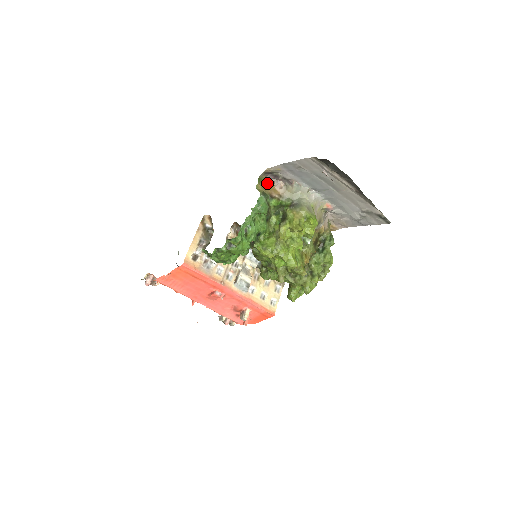
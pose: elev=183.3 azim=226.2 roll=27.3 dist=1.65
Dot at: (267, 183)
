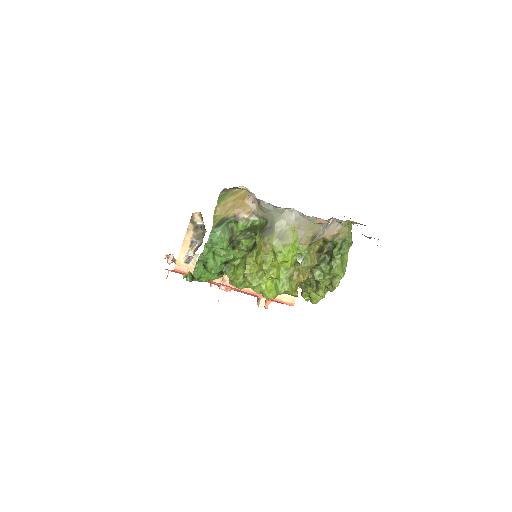
Dot at: (238, 194)
